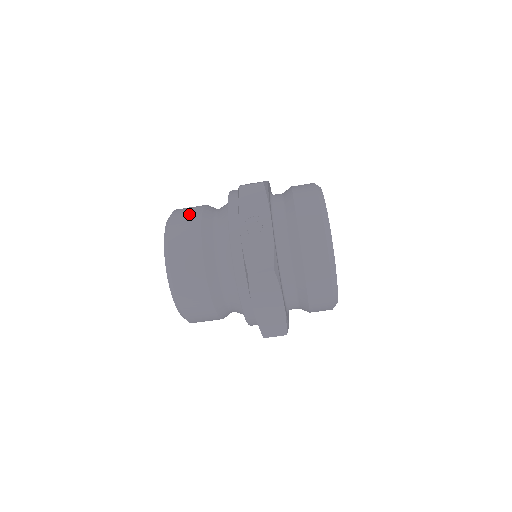
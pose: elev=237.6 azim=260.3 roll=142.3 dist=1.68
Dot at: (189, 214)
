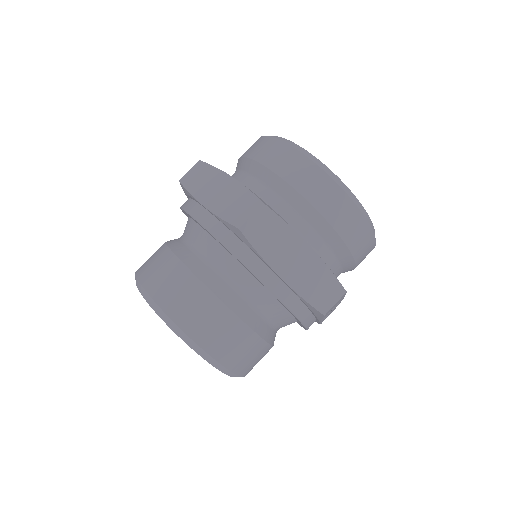
Dot at: occluded
